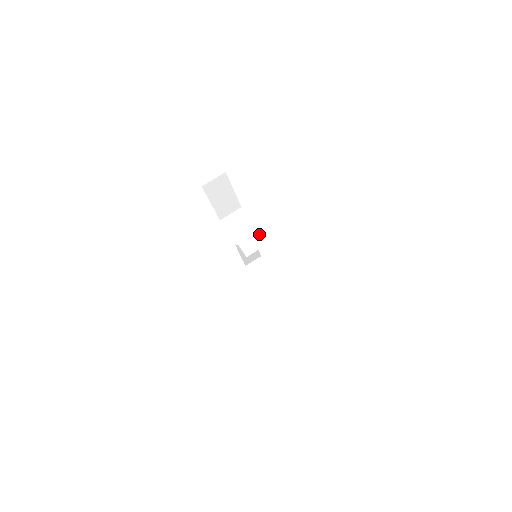
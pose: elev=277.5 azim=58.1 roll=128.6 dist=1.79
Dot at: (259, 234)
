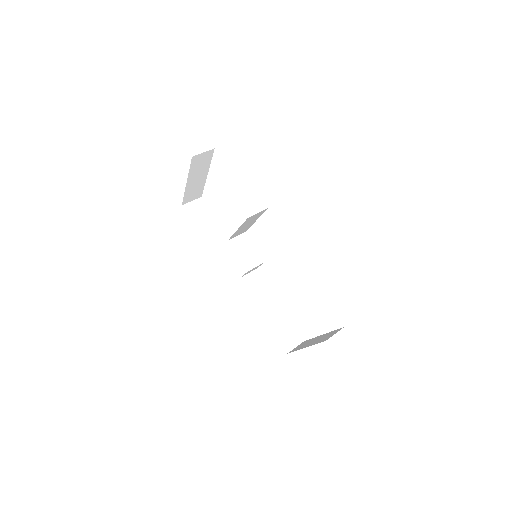
Dot at: occluded
